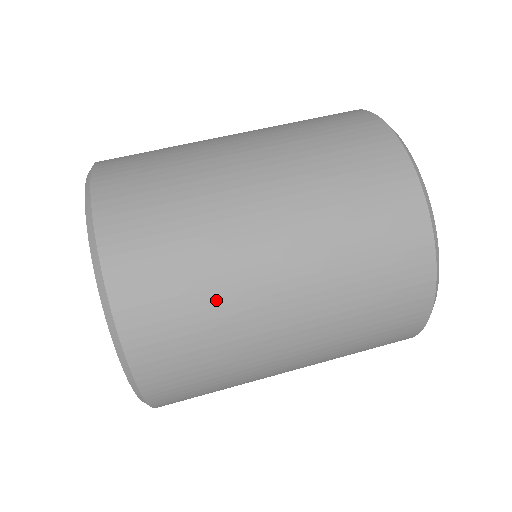
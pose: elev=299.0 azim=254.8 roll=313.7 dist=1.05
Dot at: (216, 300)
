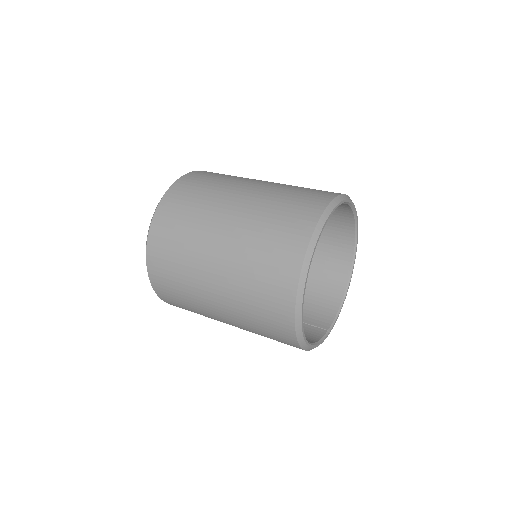
Dot at: (185, 277)
